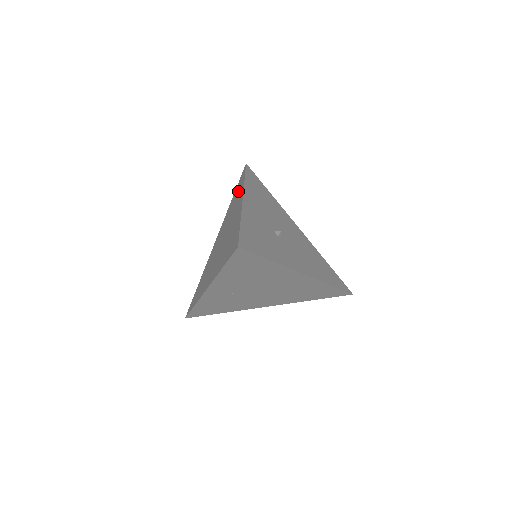
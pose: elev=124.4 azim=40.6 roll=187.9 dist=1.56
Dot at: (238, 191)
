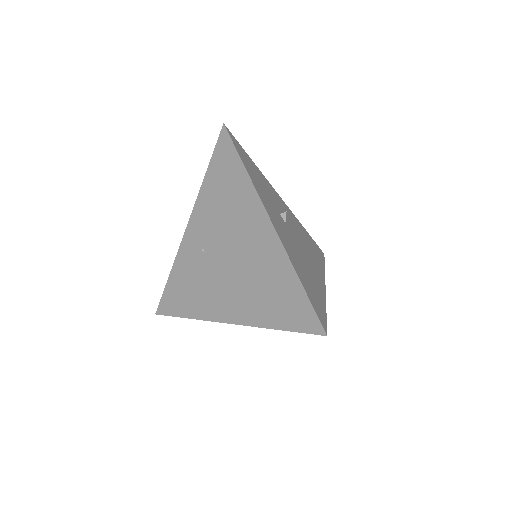
Dot at: occluded
